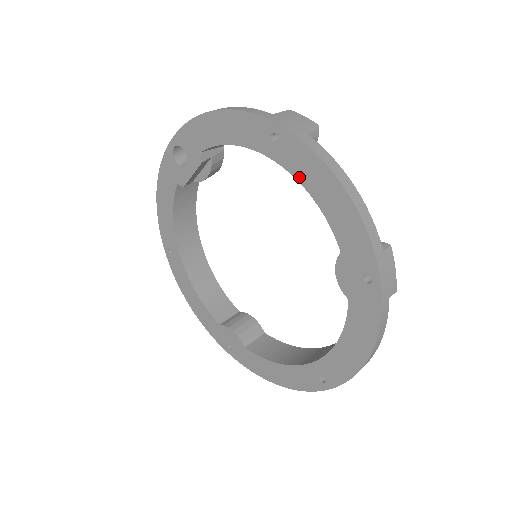
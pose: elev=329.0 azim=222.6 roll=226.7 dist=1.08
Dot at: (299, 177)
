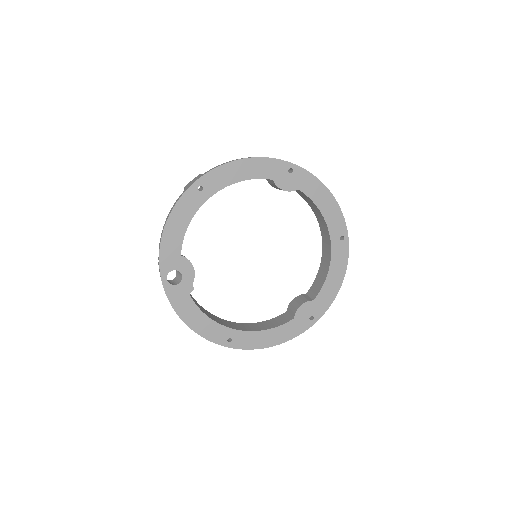
Dot at: (226, 184)
